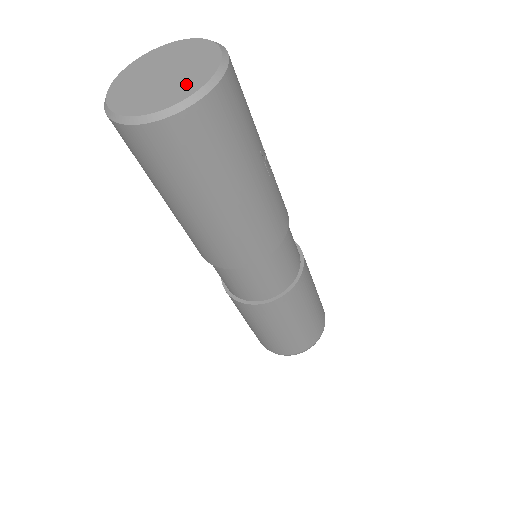
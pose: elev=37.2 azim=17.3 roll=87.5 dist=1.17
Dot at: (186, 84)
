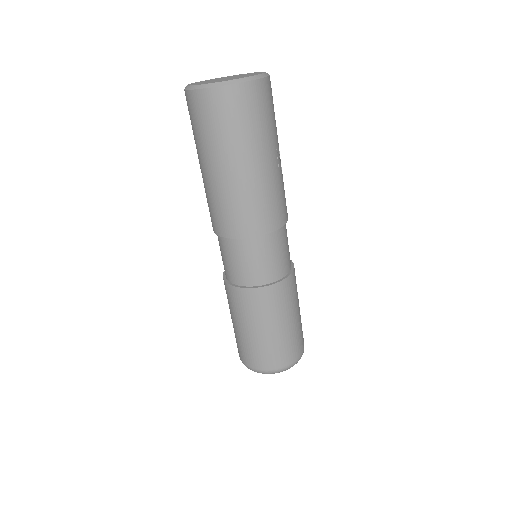
Dot at: (239, 77)
